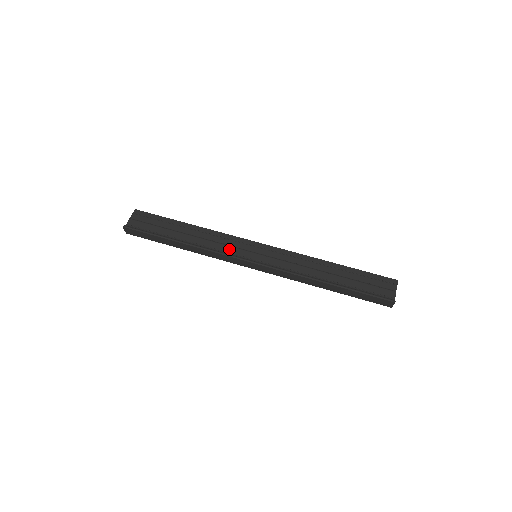
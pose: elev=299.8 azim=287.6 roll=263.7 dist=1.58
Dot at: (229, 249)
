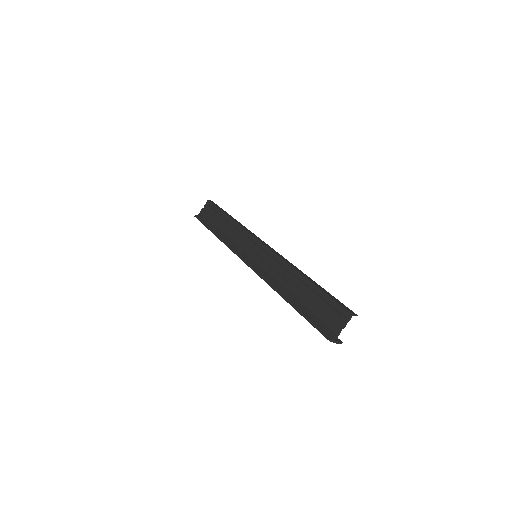
Dot at: (241, 246)
